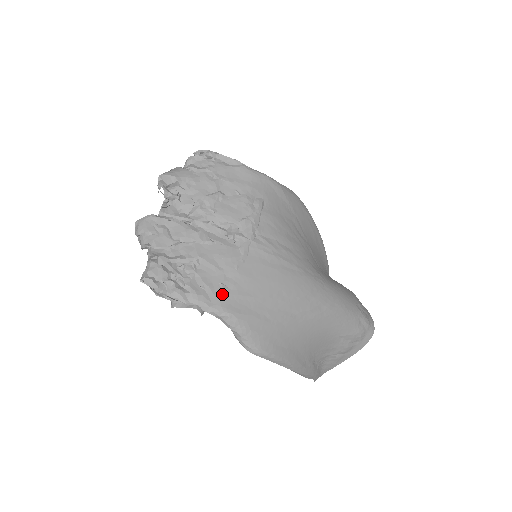
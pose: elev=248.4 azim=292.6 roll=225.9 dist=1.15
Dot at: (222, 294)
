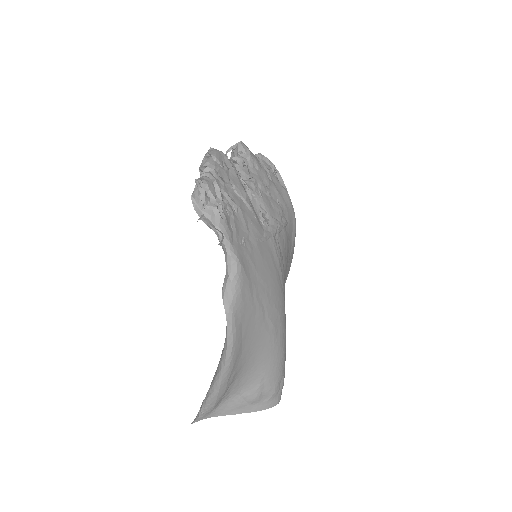
Dot at: (241, 245)
